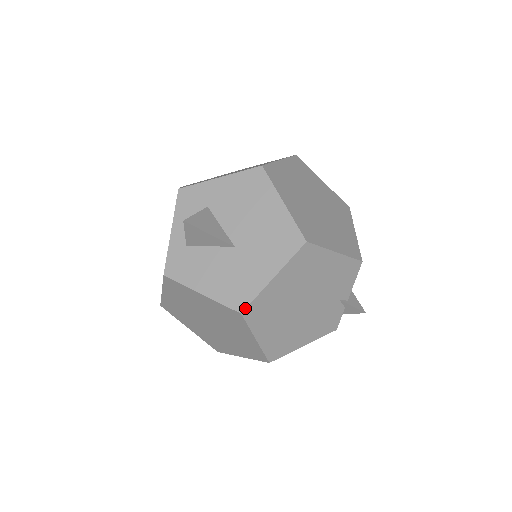
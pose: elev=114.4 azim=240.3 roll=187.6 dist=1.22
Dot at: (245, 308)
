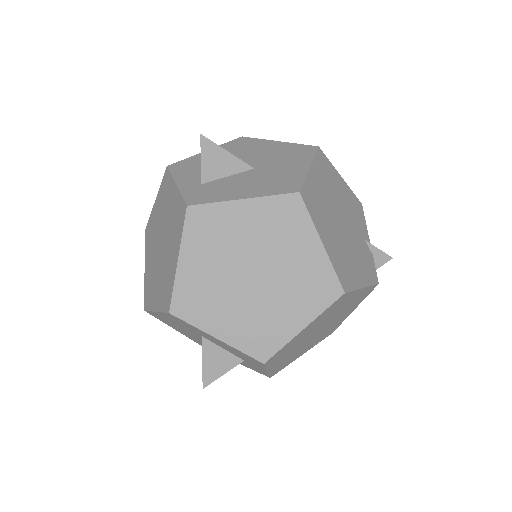
Dot at: (300, 188)
